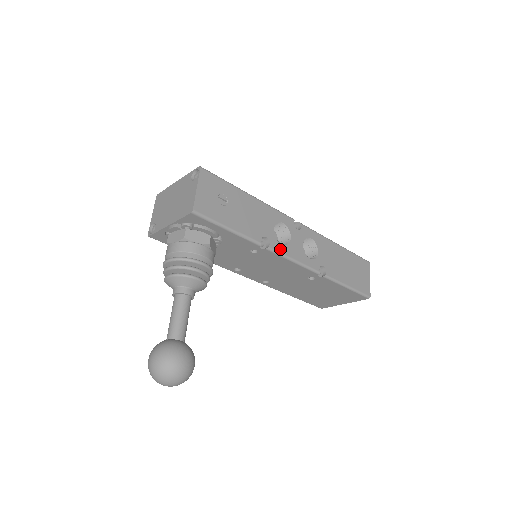
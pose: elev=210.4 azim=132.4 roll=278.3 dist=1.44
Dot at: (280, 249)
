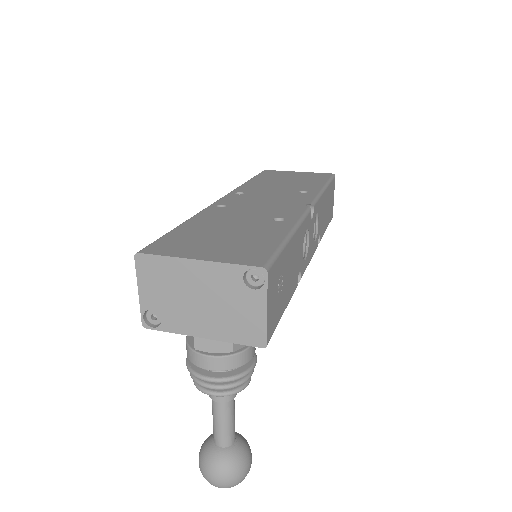
Dot at: (305, 267)
